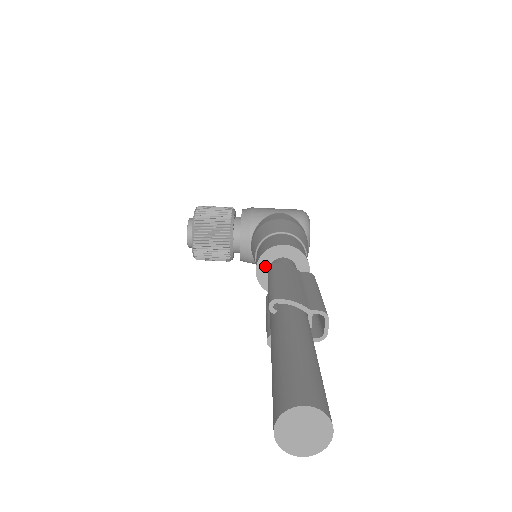
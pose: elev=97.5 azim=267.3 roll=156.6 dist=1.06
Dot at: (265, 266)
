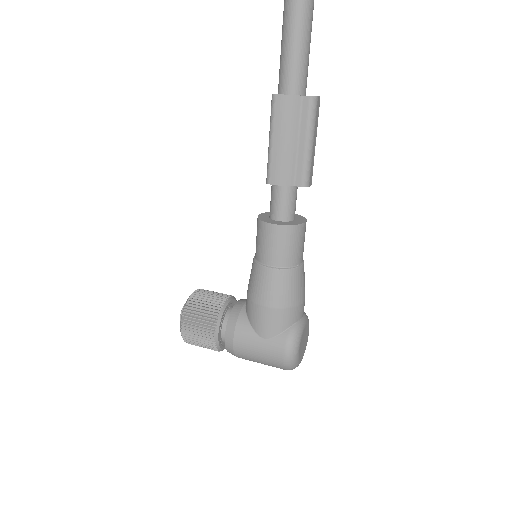
Dot at: (268, 215)
